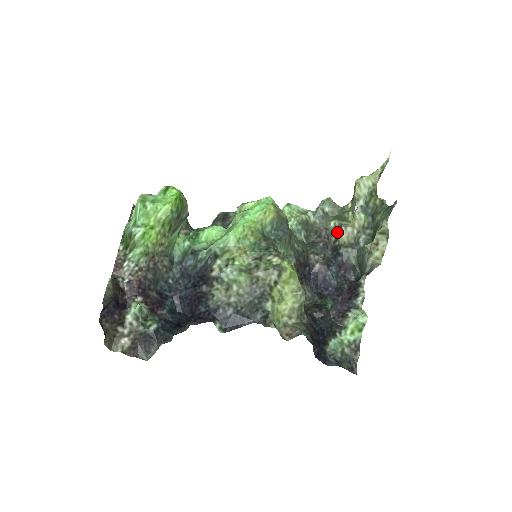
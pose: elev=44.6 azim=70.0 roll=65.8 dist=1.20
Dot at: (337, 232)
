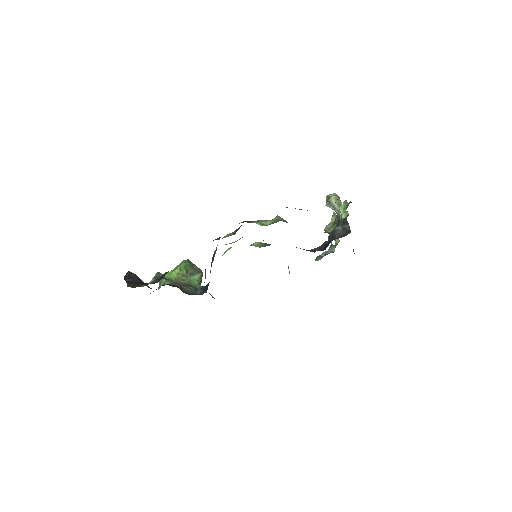
Dot at: (333, 249)
